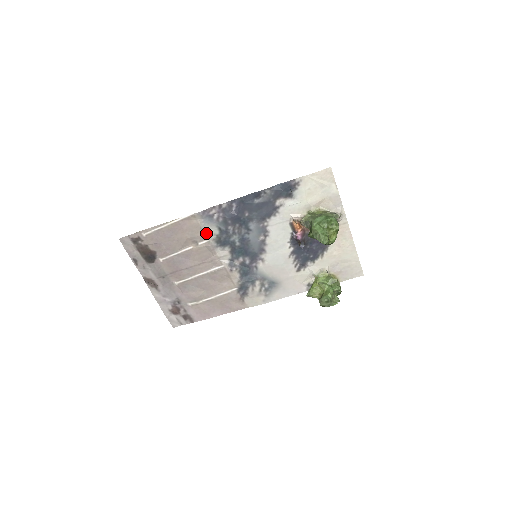
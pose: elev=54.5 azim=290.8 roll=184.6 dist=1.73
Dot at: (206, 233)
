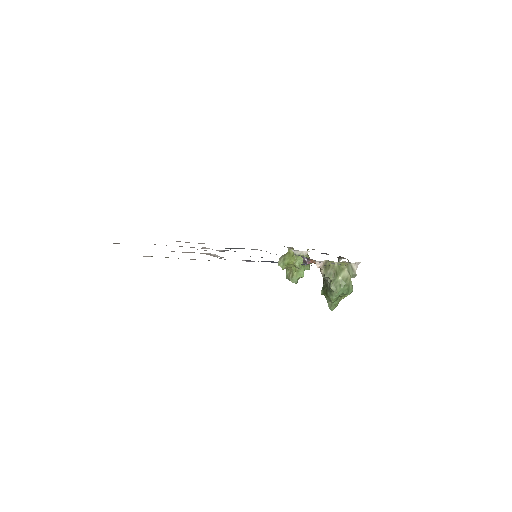
Dot at: occluded
